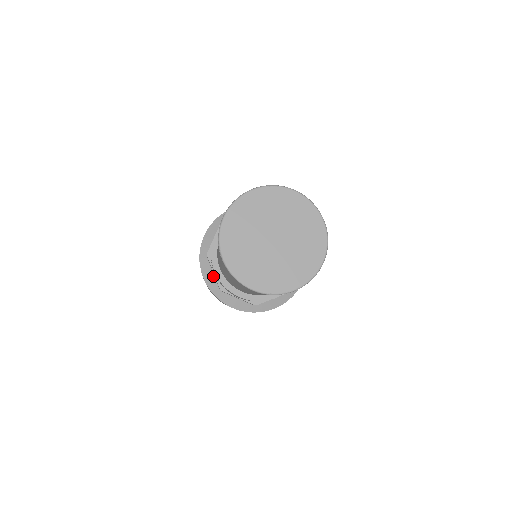
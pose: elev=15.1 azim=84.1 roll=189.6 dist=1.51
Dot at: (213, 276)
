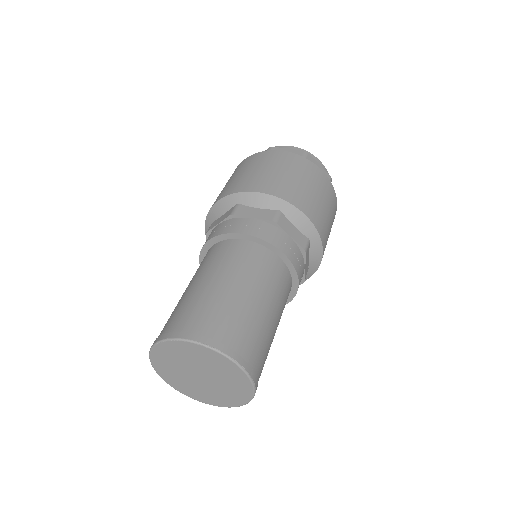
Dot at: occluded
